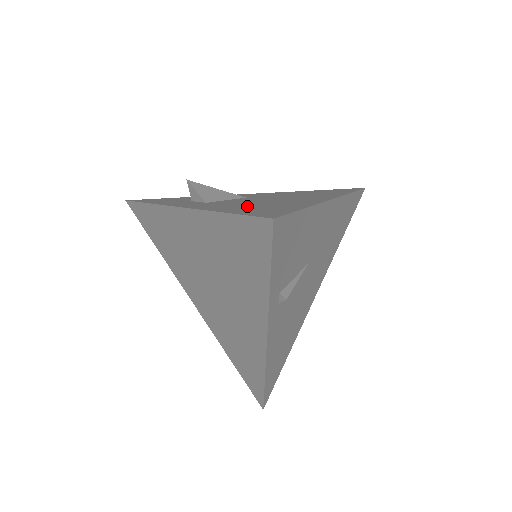
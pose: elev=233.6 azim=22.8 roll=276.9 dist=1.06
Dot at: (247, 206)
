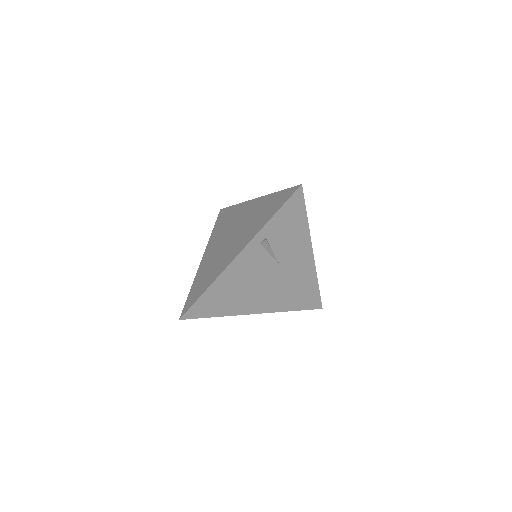
Dot at: occluded
